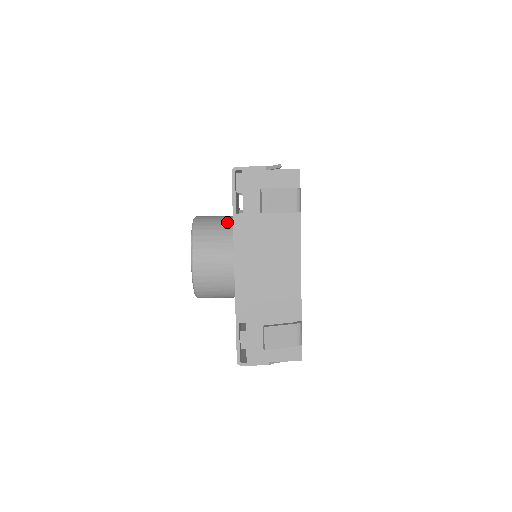
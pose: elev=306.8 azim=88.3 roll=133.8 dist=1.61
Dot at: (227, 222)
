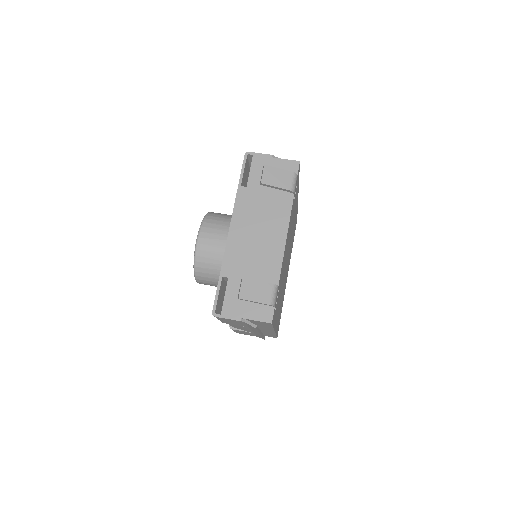
Dot at: occluded
